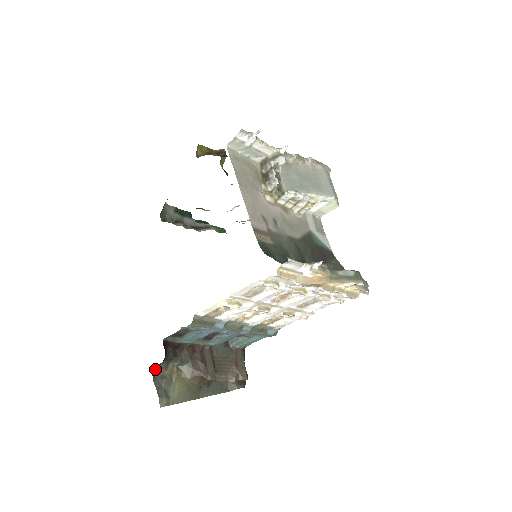
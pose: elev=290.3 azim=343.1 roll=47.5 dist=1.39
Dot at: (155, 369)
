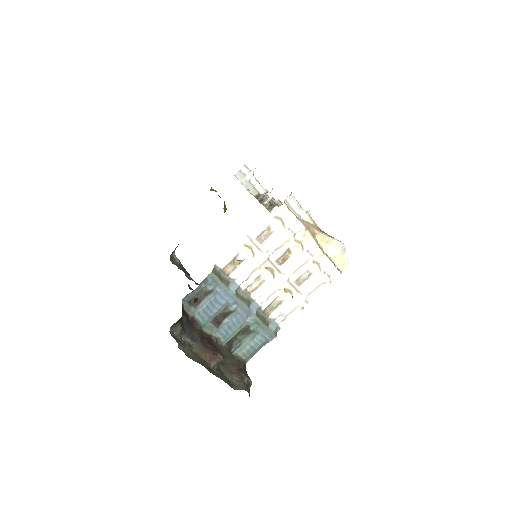
Dot at: (171, 331)
